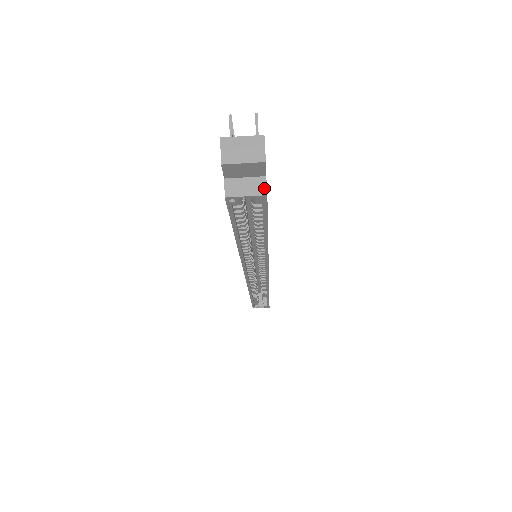
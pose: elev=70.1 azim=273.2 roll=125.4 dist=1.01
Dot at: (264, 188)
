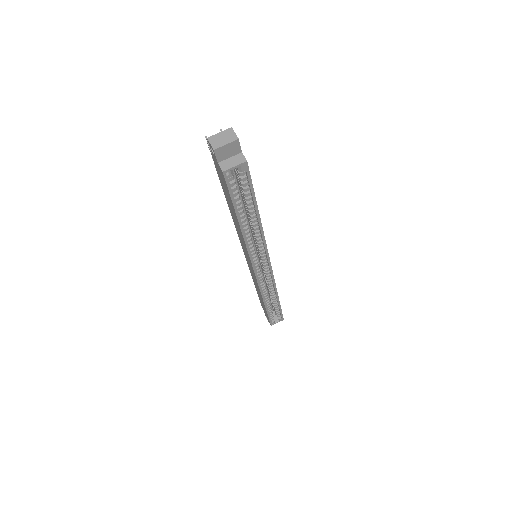
Dot at: (244, 158)
